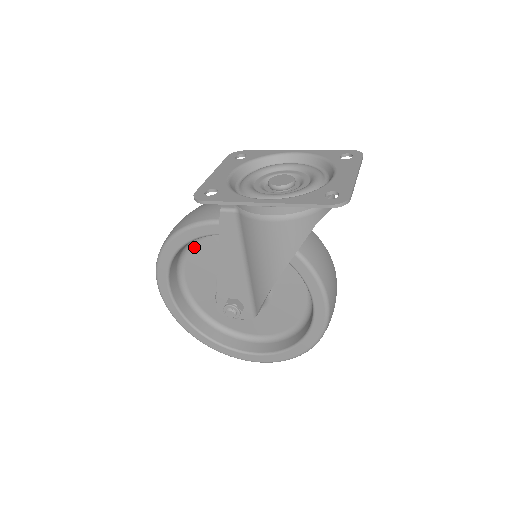
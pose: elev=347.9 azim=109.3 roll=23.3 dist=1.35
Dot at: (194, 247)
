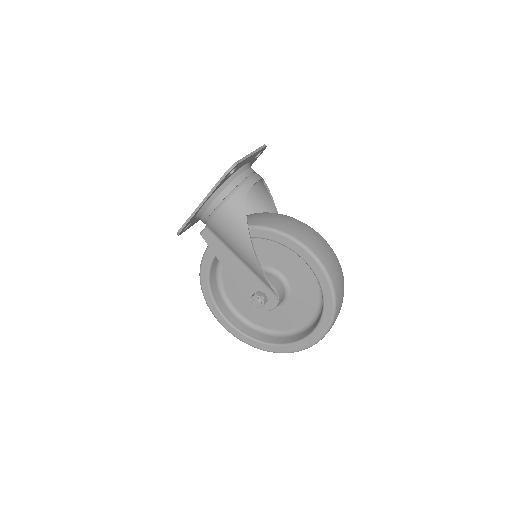
Dot at: (223, 280)
